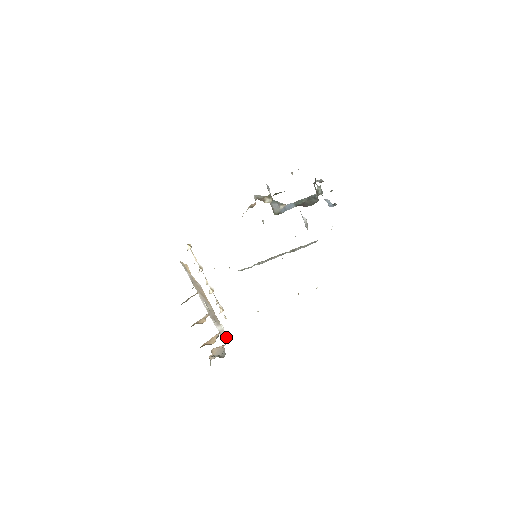
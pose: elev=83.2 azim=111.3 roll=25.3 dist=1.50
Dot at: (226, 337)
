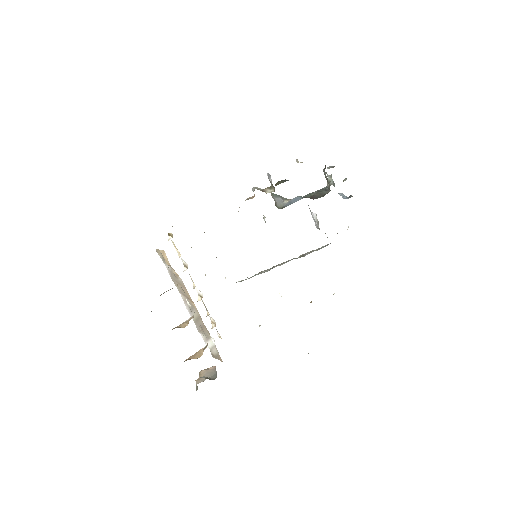
Dot at: (218, 356)
